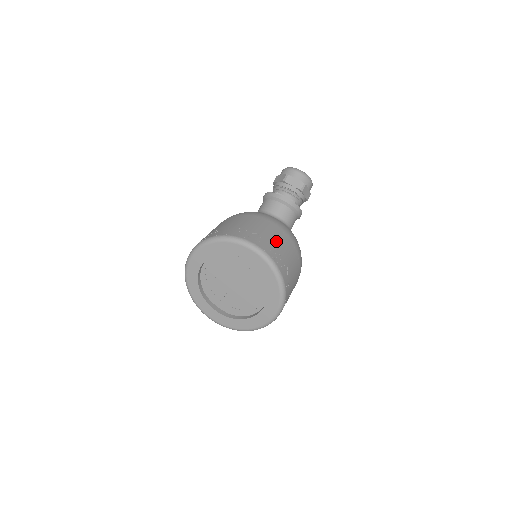
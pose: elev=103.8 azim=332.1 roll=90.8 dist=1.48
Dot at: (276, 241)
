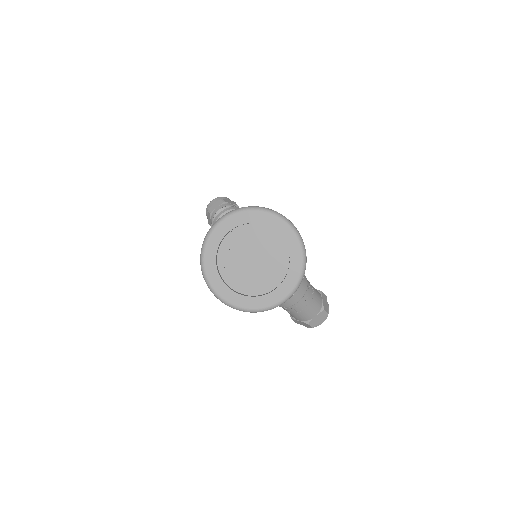
Dot at: occluded
